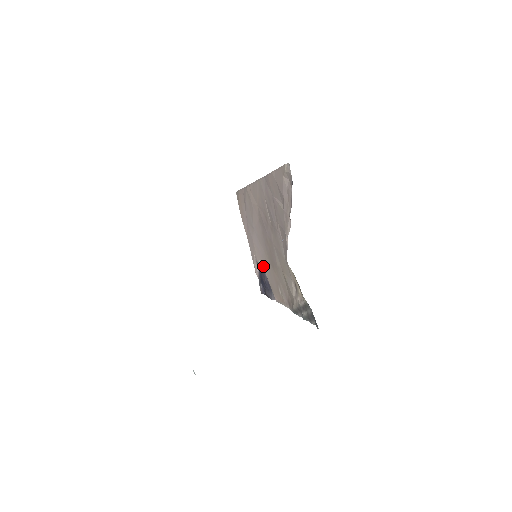
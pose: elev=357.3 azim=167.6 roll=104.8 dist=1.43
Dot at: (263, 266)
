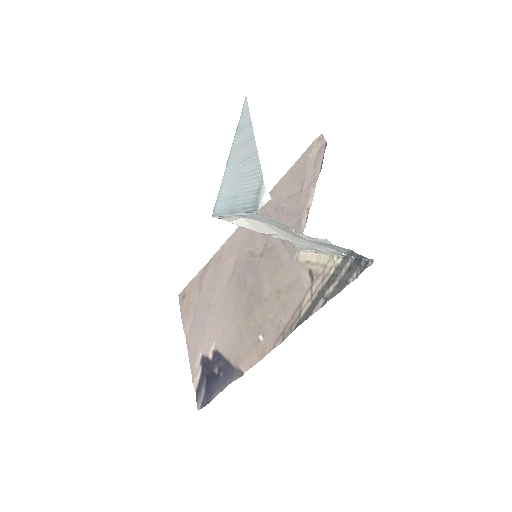
Dot at: (221, 344)
